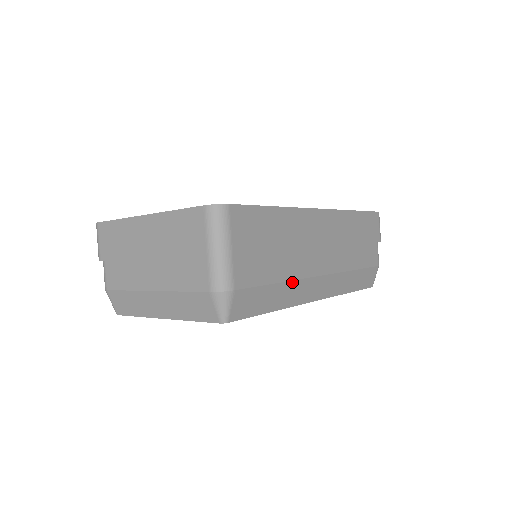
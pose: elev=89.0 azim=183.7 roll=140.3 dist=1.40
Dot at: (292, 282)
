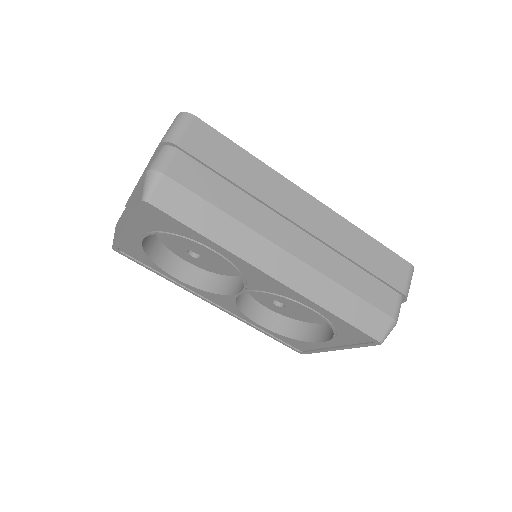
Dot at: (240, 224)
